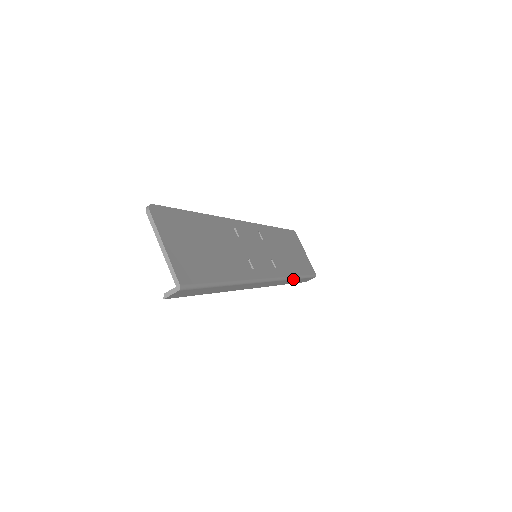
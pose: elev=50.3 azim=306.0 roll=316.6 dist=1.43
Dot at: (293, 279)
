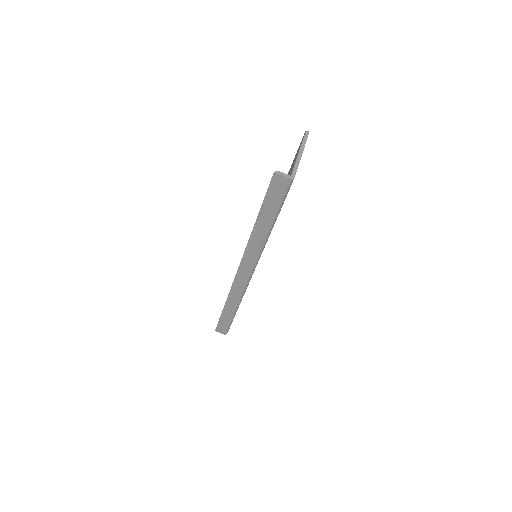
Dot at: (236, 307)
